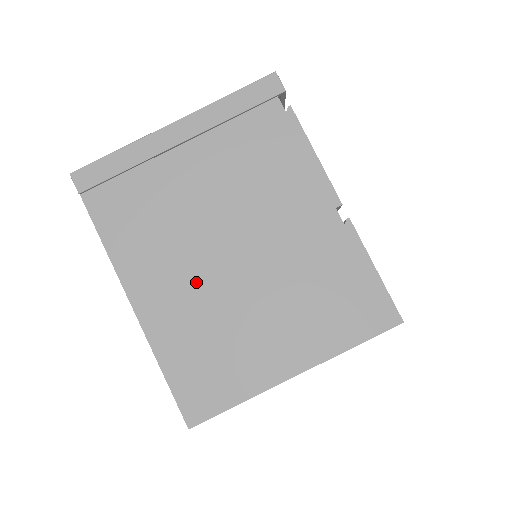
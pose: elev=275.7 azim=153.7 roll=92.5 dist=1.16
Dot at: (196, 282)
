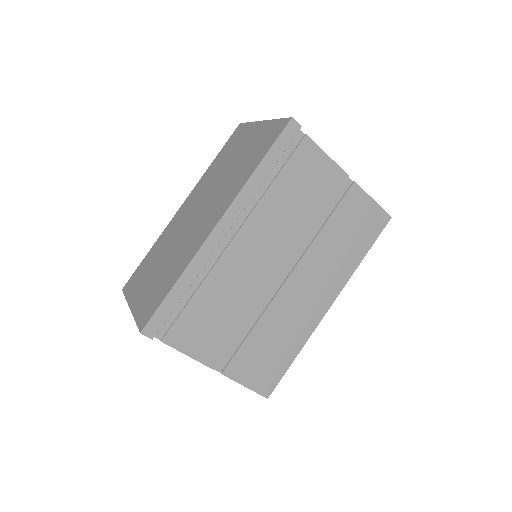
Dot at: occluded
